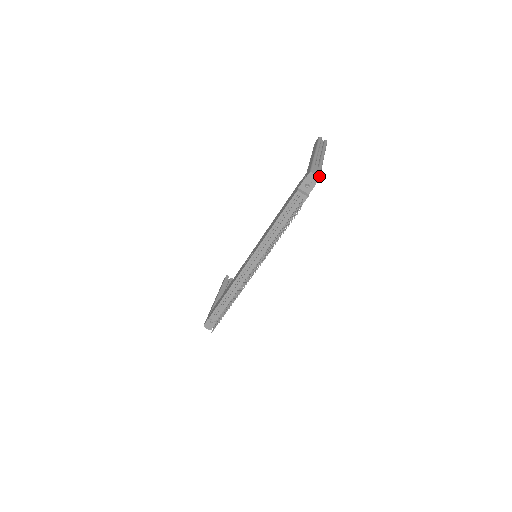
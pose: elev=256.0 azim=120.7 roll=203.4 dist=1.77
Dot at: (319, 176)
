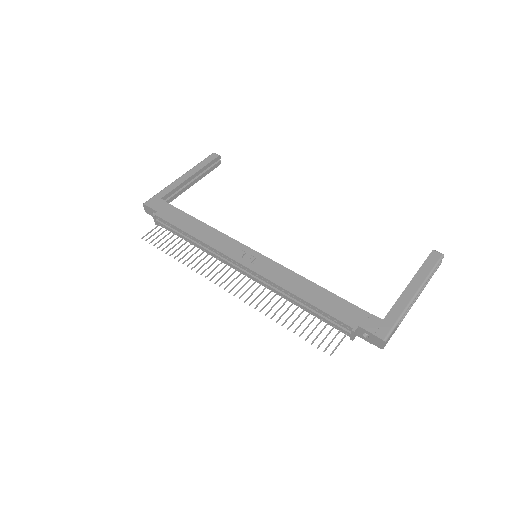
Dot at: occluded
